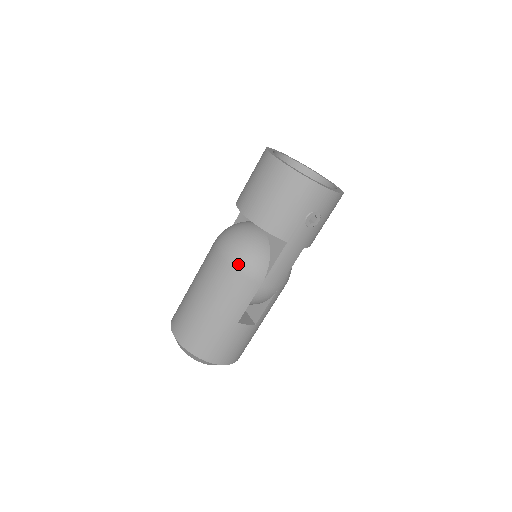
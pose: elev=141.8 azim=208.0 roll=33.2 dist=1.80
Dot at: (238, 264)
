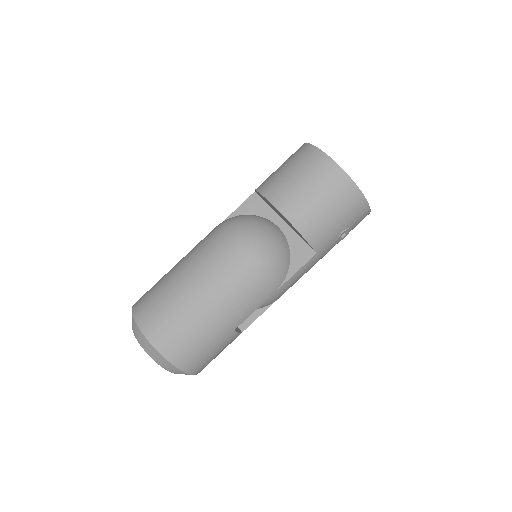
Dot at: (261, 266)
